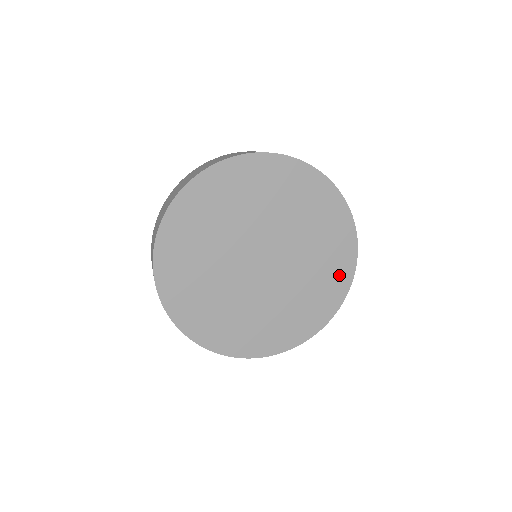
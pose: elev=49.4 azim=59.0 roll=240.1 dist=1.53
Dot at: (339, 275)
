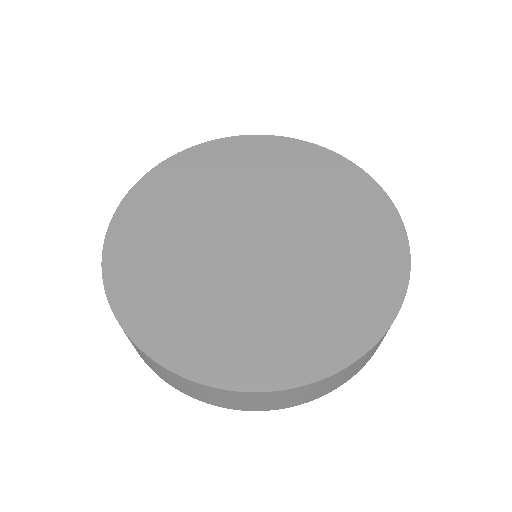
Dot at: (373, 212)
